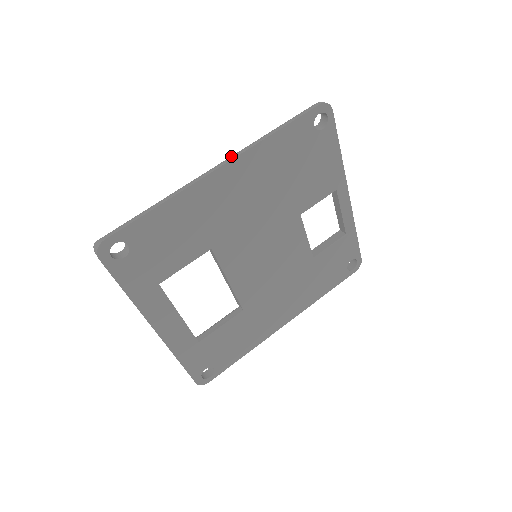
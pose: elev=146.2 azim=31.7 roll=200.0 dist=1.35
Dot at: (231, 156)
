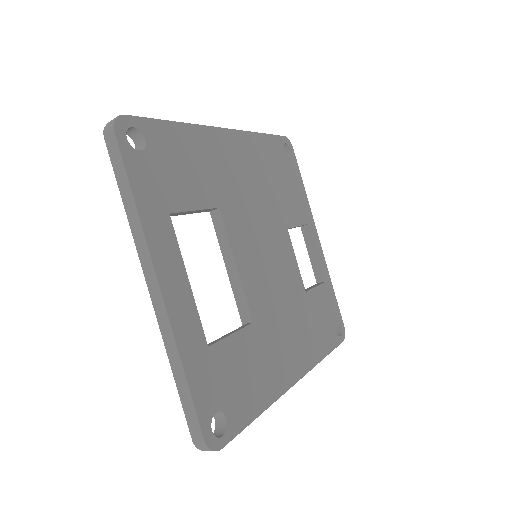
Dot at: occluded
